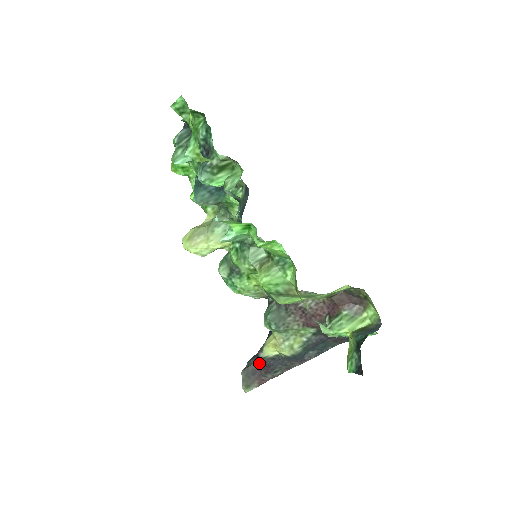
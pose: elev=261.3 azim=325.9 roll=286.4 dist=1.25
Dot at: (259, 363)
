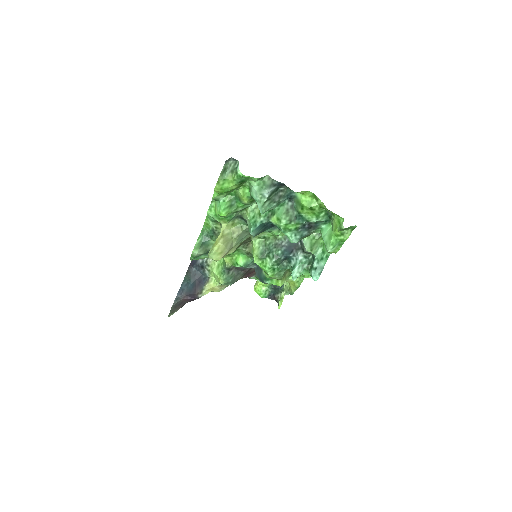
Dot at: (192, 299)
